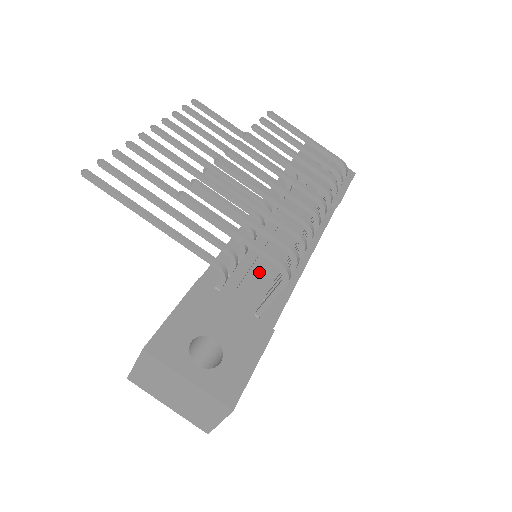
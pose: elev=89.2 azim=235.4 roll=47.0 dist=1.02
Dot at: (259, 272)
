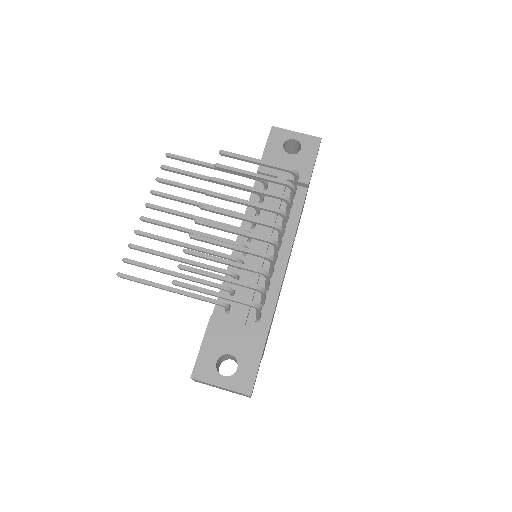
Dot at: (250, 290)
